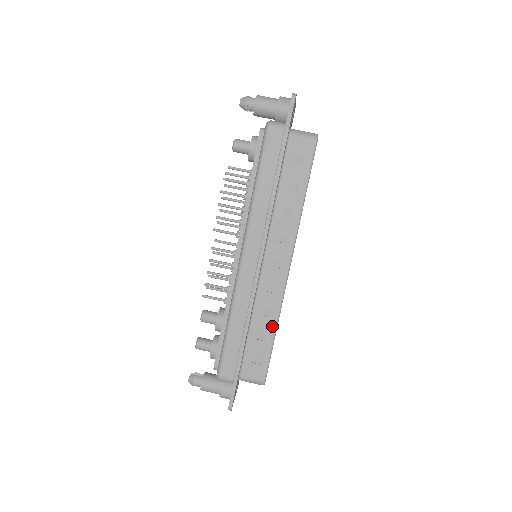
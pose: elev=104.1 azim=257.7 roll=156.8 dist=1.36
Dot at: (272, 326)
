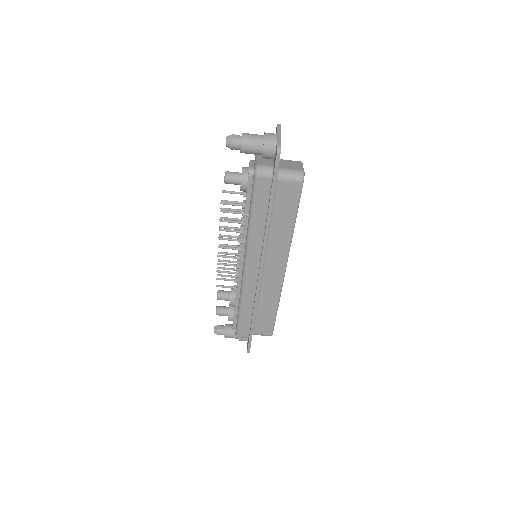
Dot at: (274, 306)
